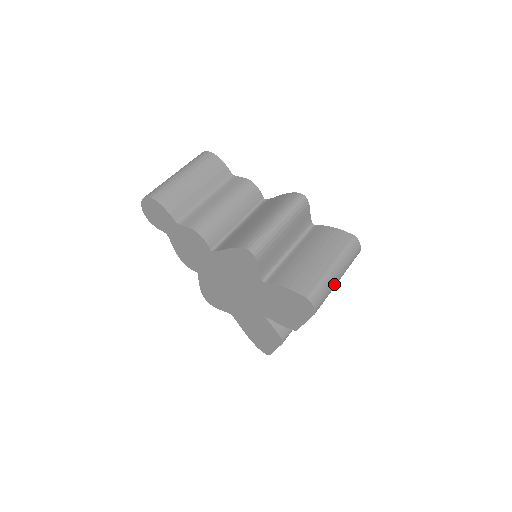
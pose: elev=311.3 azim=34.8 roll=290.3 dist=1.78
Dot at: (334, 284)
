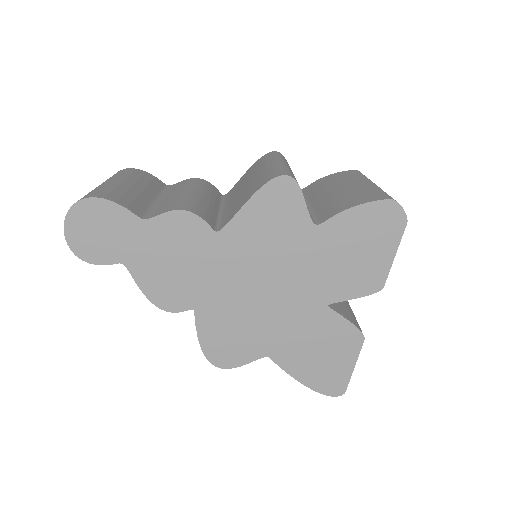
Dot at: occluded
